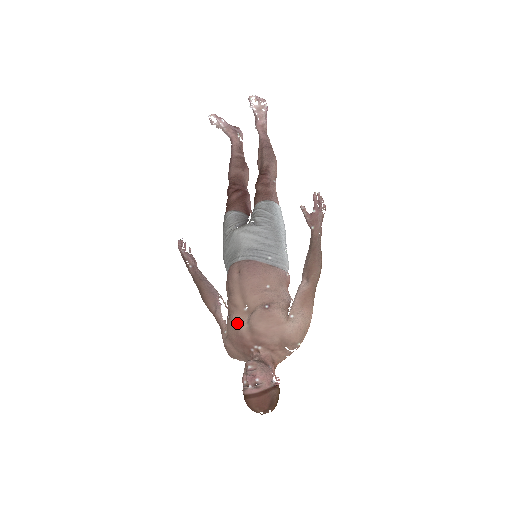
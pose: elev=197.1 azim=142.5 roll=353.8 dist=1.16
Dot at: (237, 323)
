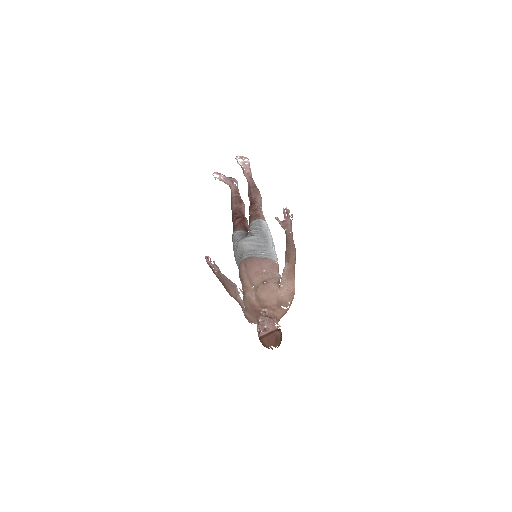
Dot at: (249, 297)
